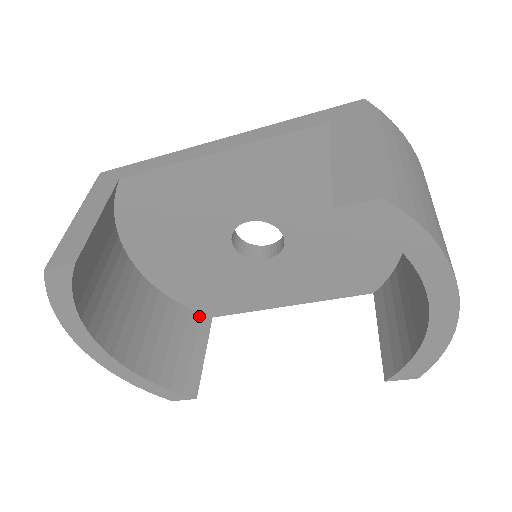
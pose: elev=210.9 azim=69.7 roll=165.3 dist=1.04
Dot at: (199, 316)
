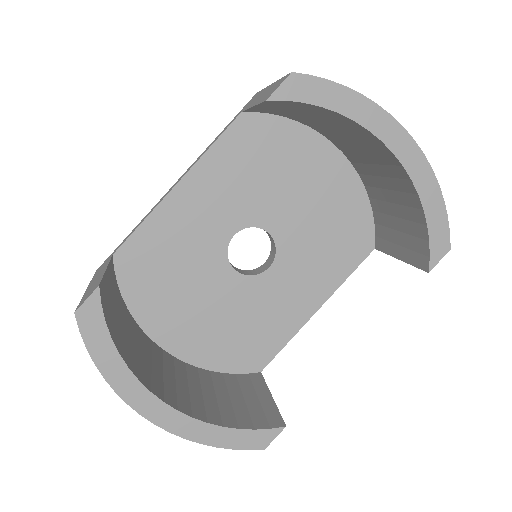
Dot at: (247, 376)
